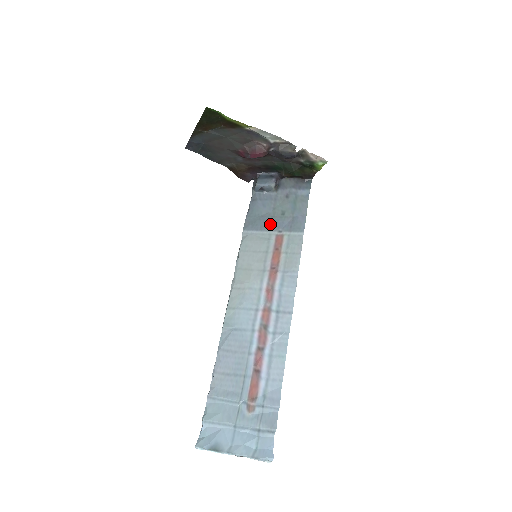
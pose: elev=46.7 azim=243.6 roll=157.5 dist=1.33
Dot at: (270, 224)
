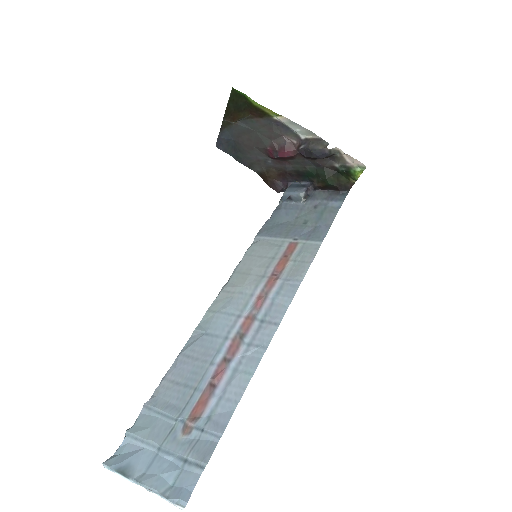
Dot at: (287, 231)
